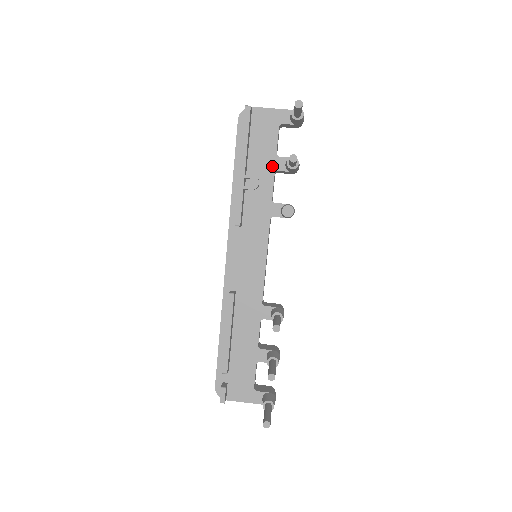
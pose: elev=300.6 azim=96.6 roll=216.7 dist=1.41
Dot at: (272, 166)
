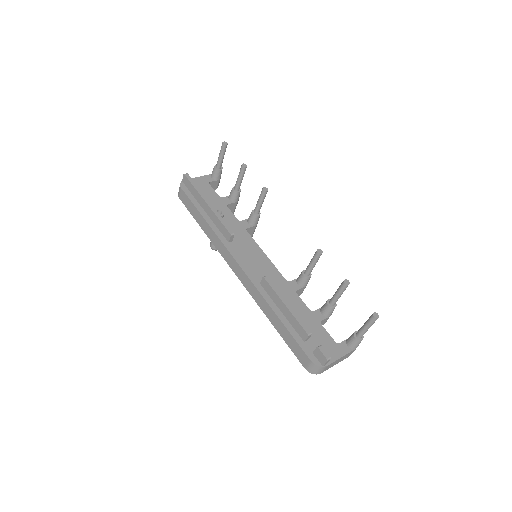
Dot at: (222, 203)
